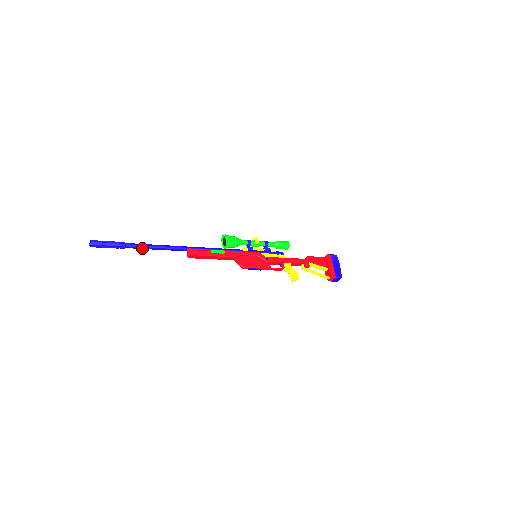
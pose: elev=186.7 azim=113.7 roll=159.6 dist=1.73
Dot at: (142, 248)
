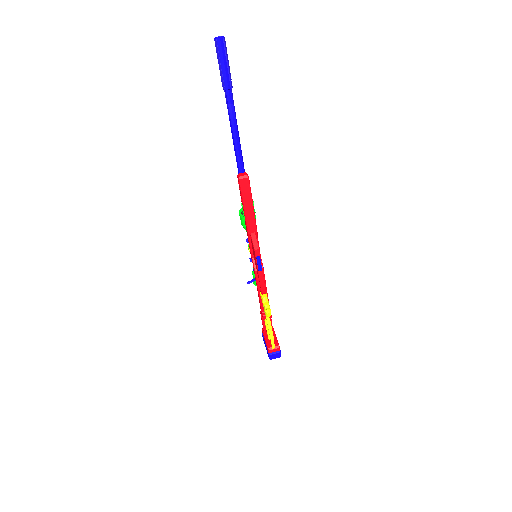
Dot at: (233, 113)
